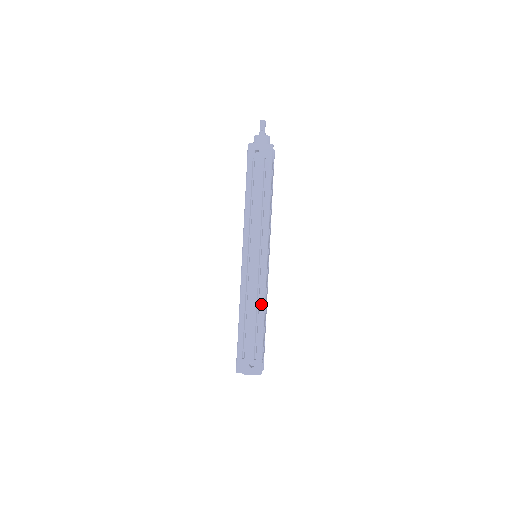
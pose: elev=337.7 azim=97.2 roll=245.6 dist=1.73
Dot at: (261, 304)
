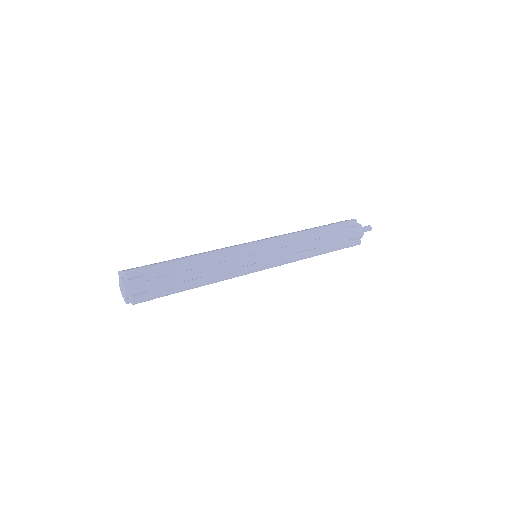
Dot at: (209, 252)
